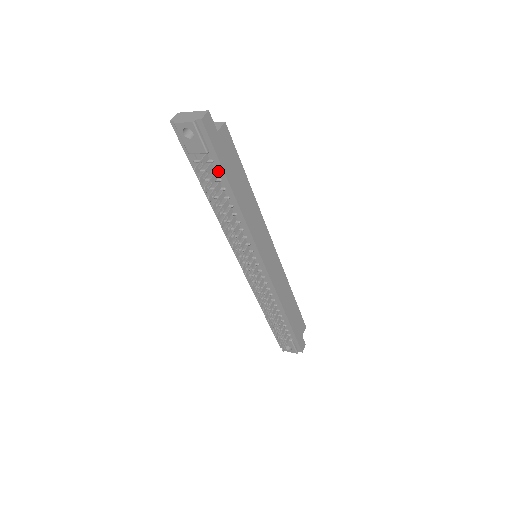
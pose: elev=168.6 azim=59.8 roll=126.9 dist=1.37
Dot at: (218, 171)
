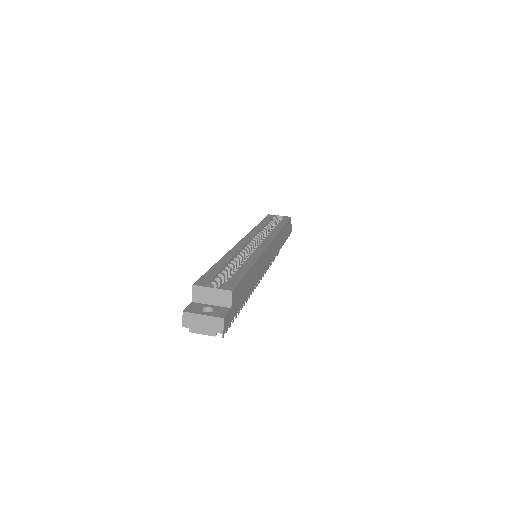
Dot at: occluded
